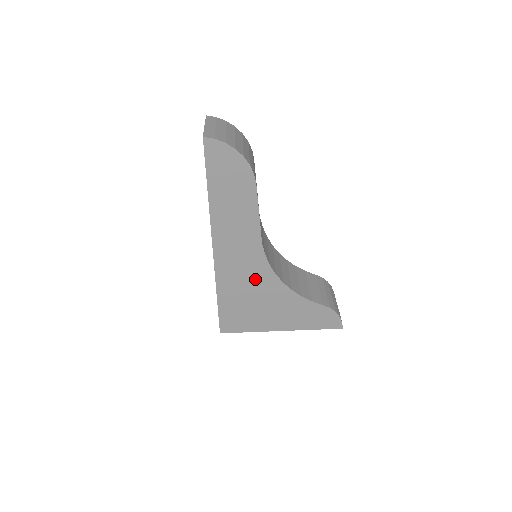
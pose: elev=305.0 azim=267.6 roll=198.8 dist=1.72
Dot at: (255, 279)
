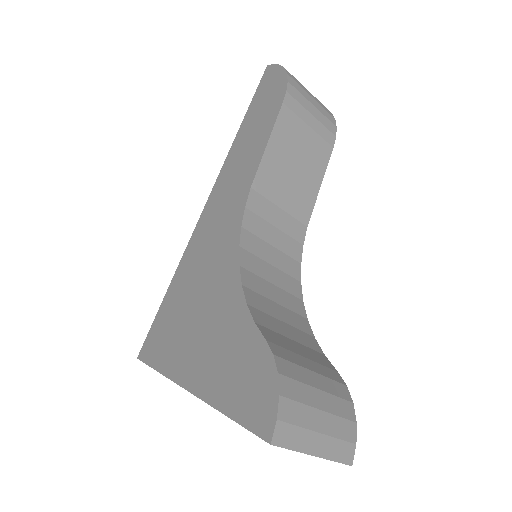
Dot at: (217, 253)
